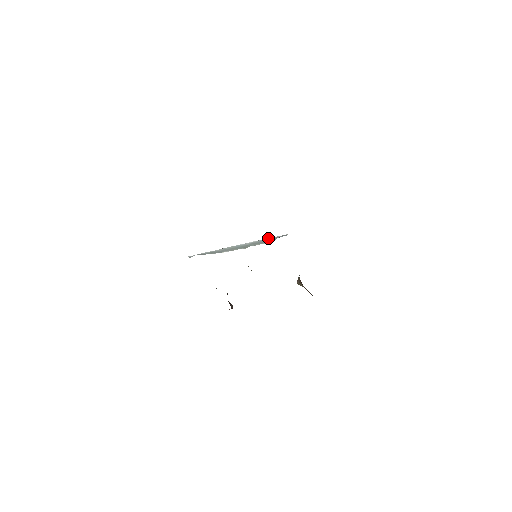
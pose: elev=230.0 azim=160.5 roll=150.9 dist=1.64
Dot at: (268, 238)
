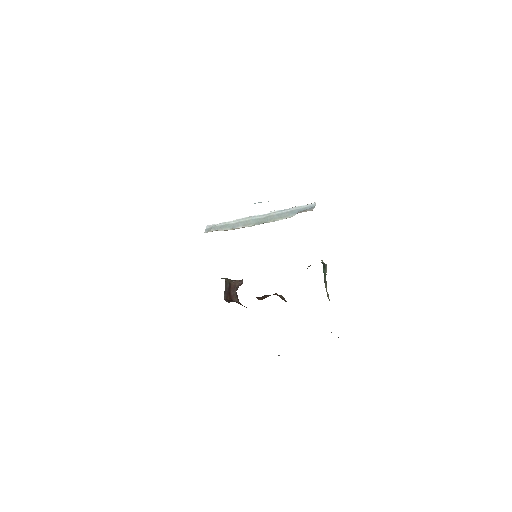
Dot at: (290, 208)
